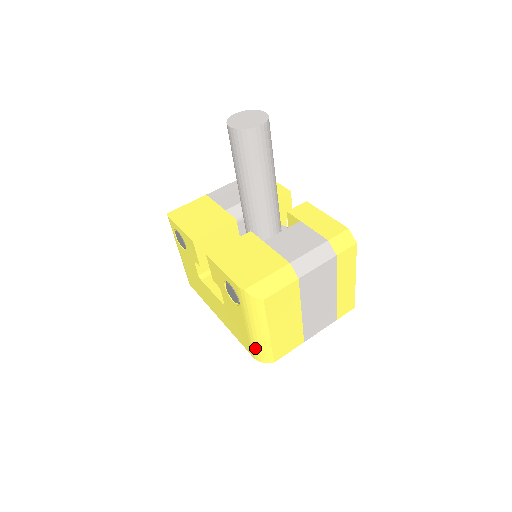
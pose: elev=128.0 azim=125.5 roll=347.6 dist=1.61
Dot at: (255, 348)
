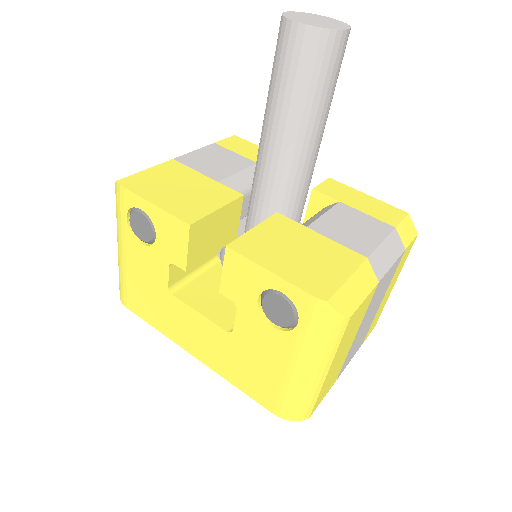
Dot at: (290, 399)
